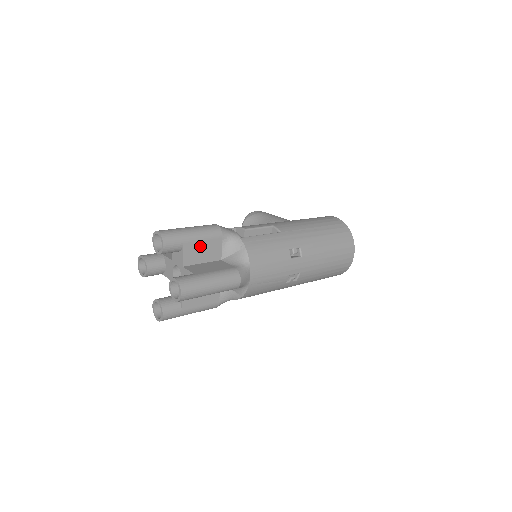
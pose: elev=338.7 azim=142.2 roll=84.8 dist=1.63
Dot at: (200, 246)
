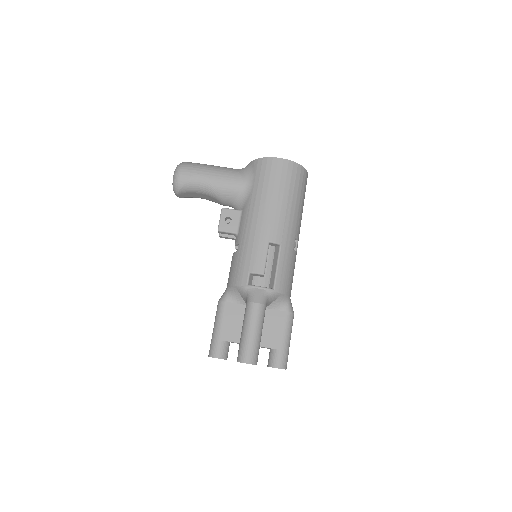
Dot at: occluded
